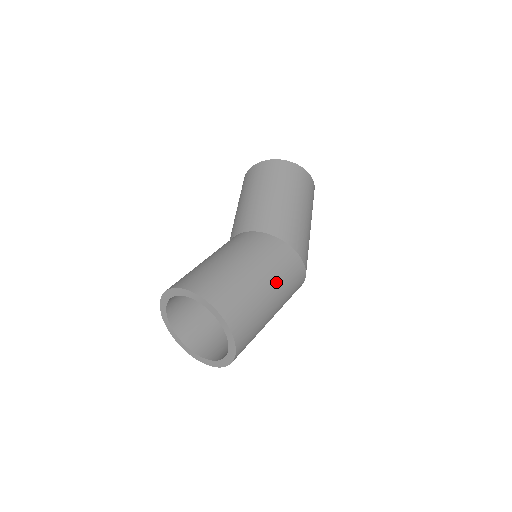
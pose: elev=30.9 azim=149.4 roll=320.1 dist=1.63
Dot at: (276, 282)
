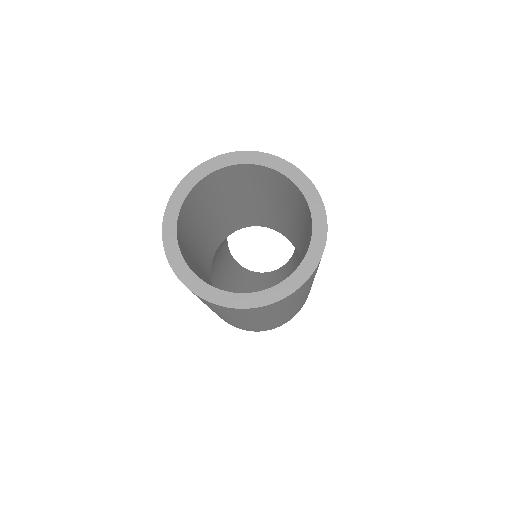
Dot at: occluded
